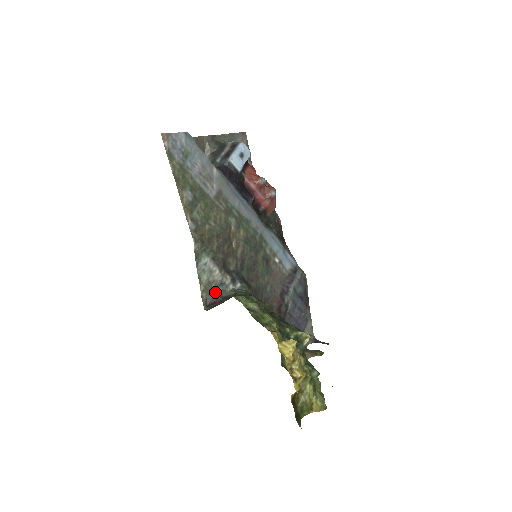
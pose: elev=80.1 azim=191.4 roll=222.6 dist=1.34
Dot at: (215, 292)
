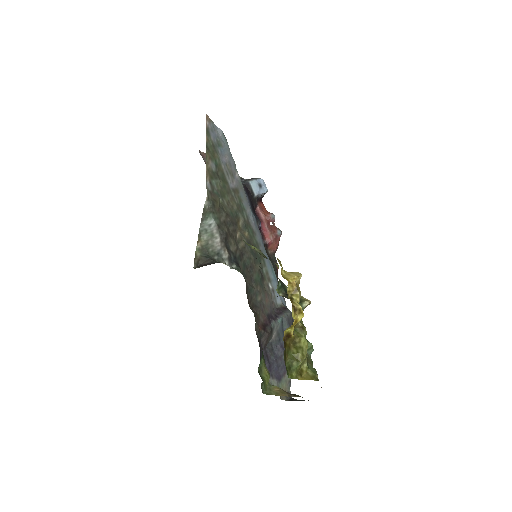
Dot at: (210, 257)
